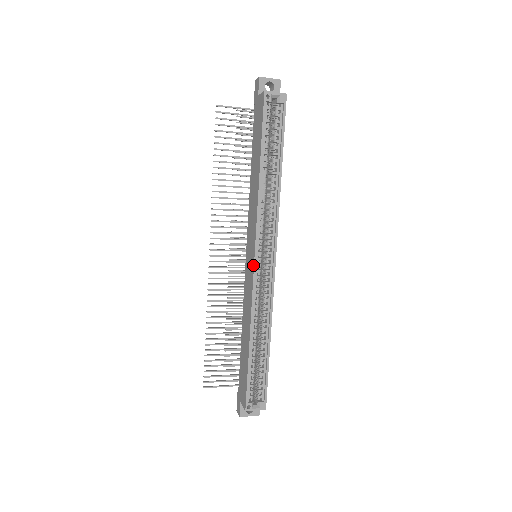
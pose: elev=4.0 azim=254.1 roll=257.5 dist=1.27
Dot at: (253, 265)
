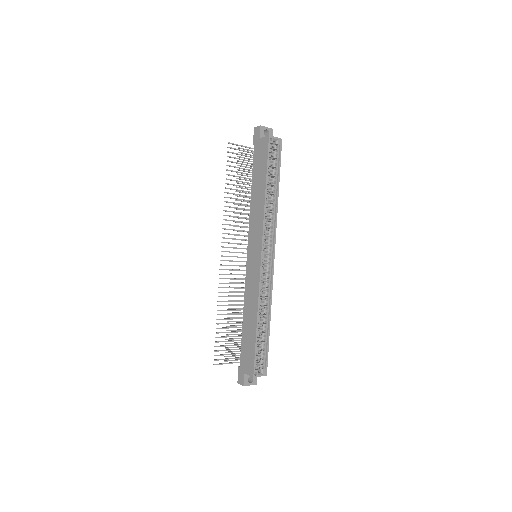
Dot at: (260, 261)
